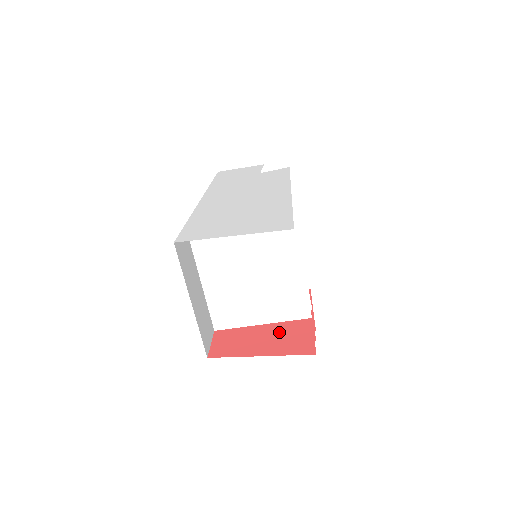
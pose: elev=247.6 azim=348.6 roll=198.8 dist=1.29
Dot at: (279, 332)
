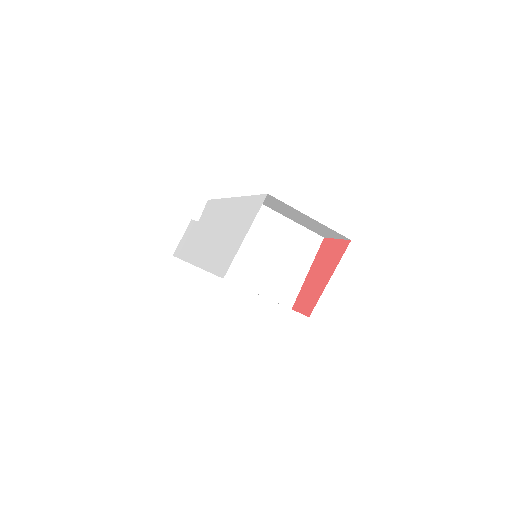
Dot at: (320, 262)
